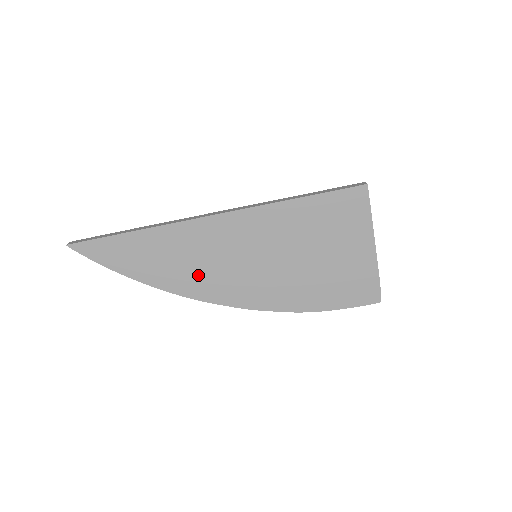
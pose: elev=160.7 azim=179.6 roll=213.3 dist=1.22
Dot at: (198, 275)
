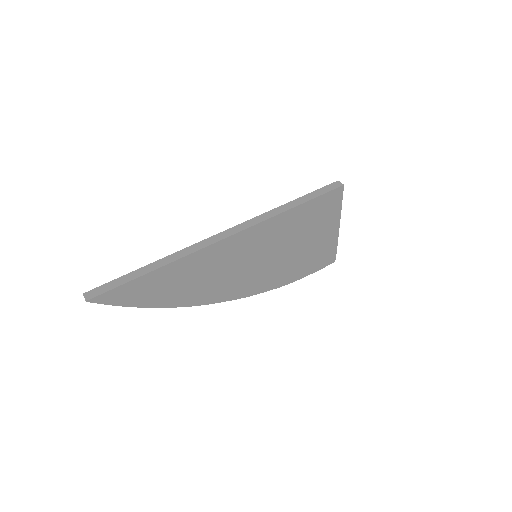
Dot at: (211, 286)
